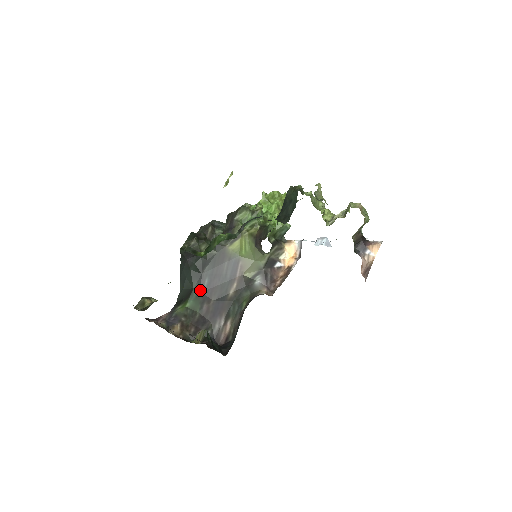
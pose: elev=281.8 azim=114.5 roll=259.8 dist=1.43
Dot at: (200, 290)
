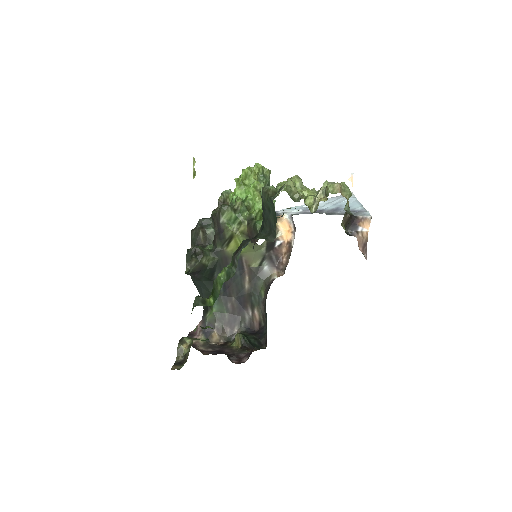
Dot at: (219, 294)
